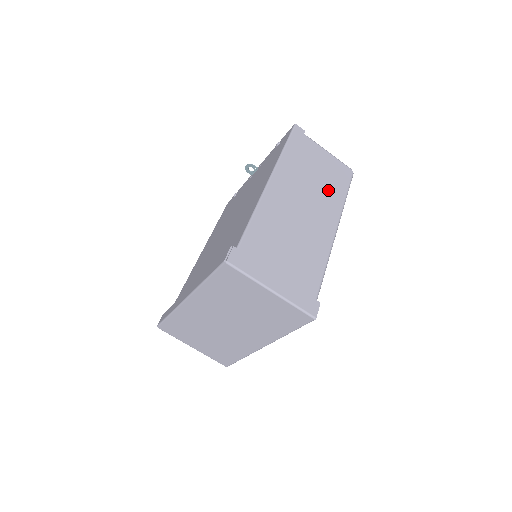
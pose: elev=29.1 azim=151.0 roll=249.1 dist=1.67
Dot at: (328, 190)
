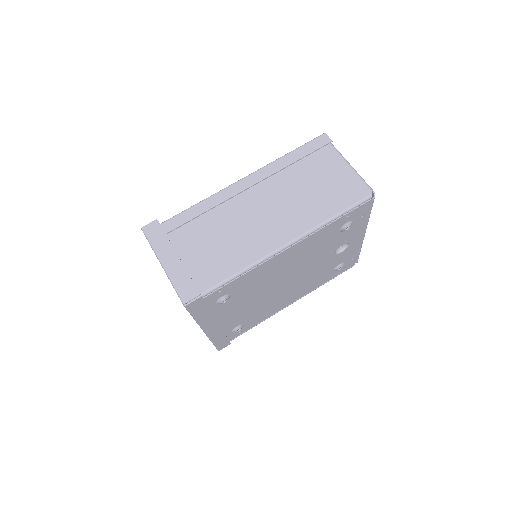
Dot at: (313, 203)
